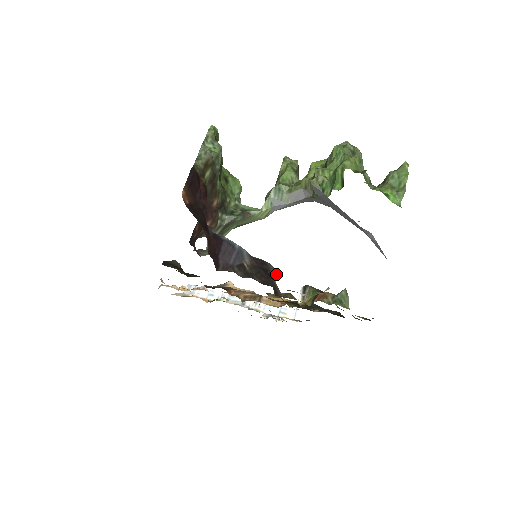
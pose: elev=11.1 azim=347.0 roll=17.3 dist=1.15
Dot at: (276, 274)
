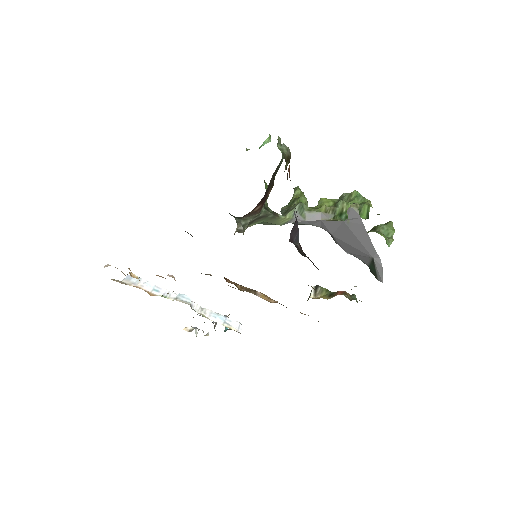
Dot at: occluded
